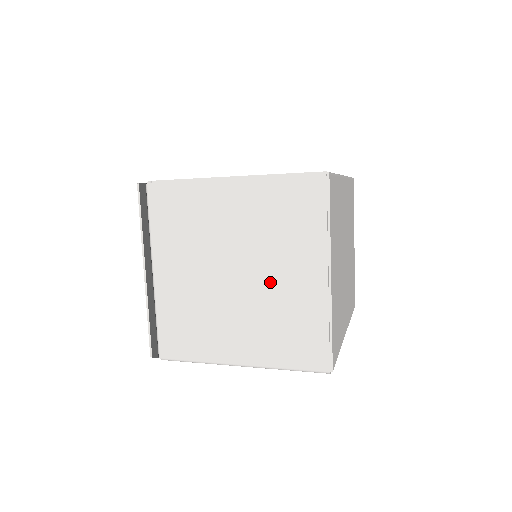
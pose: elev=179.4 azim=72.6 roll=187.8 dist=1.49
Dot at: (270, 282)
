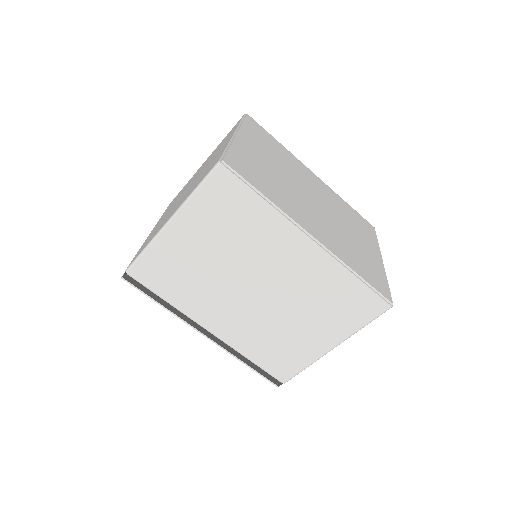
Dot at: occluded
